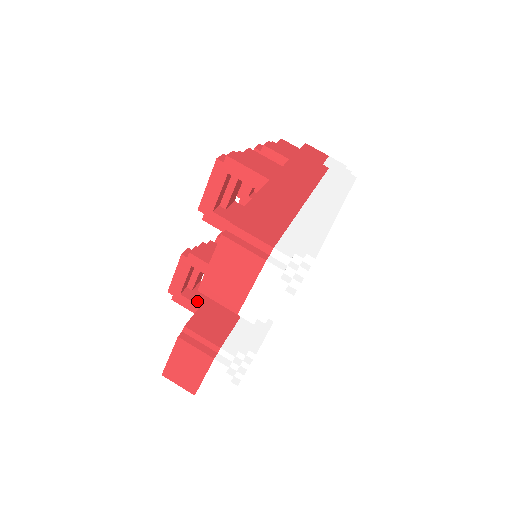
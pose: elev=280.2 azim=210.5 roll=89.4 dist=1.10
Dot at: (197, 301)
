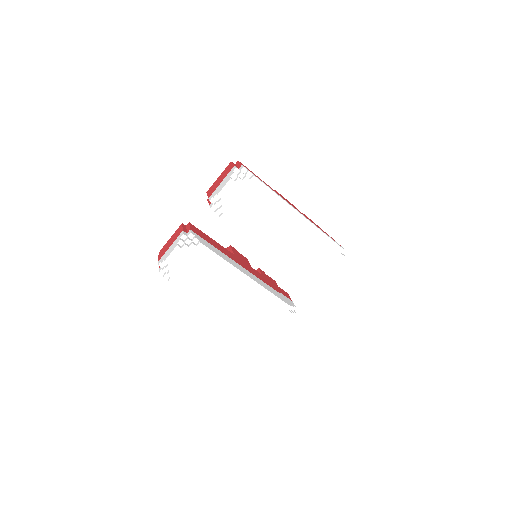
Dot at: occluded
